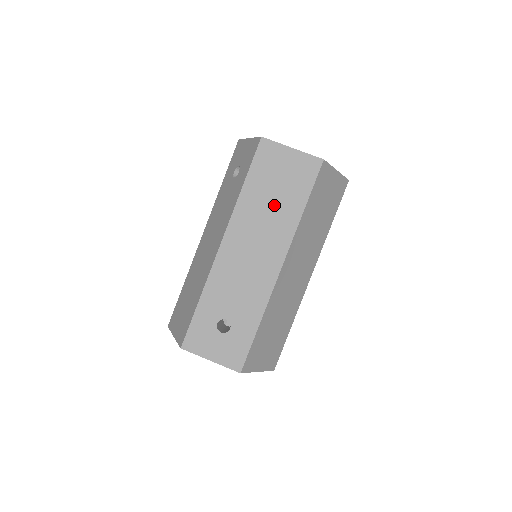
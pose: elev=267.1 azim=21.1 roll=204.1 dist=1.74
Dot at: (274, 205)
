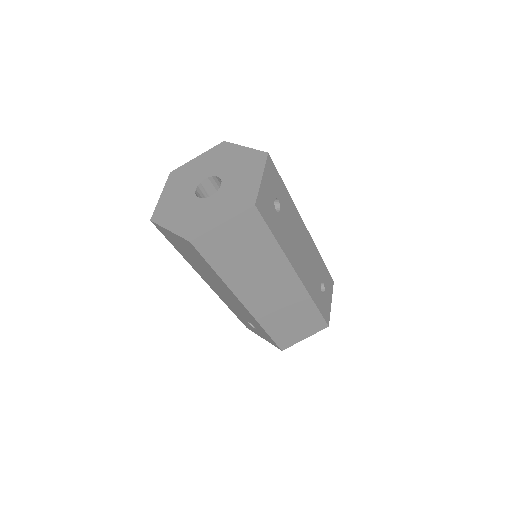
Dot at: (202, 267)
